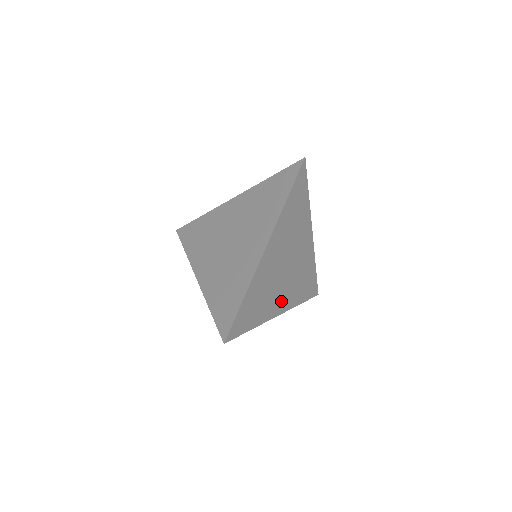
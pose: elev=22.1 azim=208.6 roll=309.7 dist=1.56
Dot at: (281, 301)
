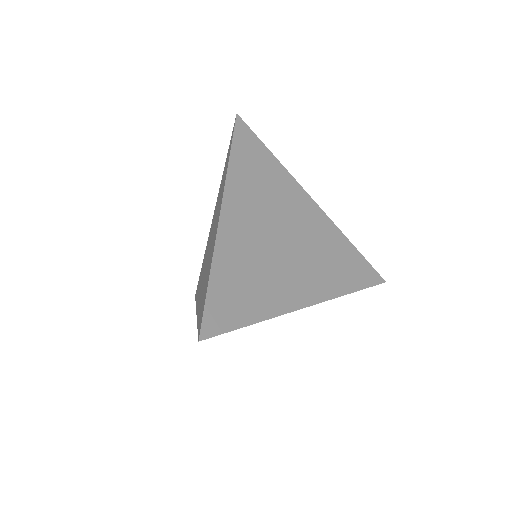
Dot at: occluded
